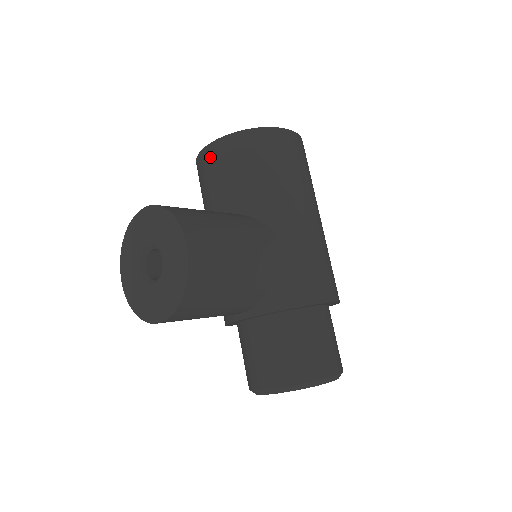
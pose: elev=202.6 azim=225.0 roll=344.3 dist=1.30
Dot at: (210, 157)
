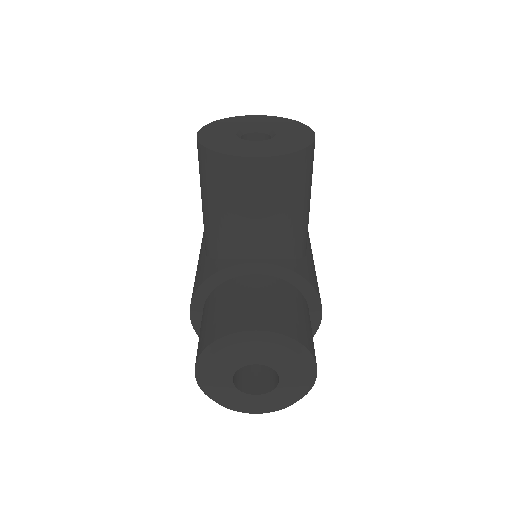
Dot at: occluded
